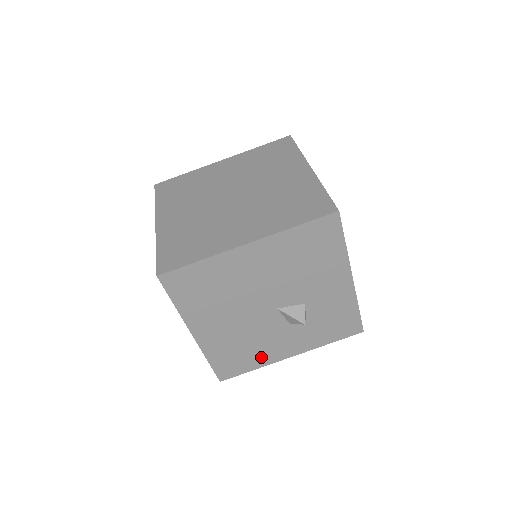
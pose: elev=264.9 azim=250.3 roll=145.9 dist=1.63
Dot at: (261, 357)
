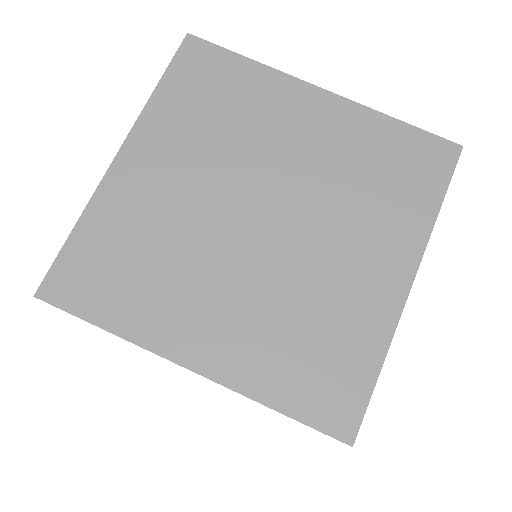
Dot at: occluded
